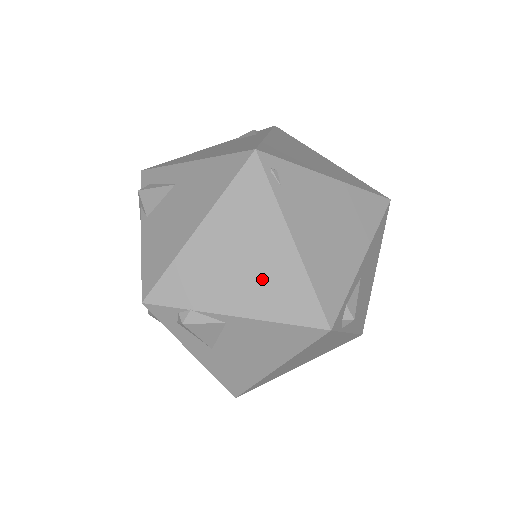
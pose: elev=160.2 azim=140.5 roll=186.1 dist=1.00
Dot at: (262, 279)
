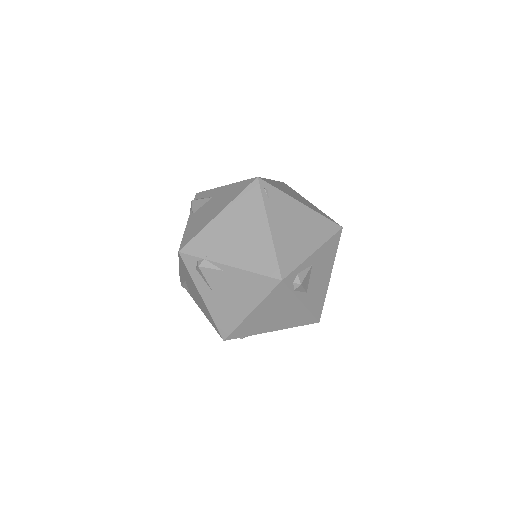
Dot at: (248, 246)
